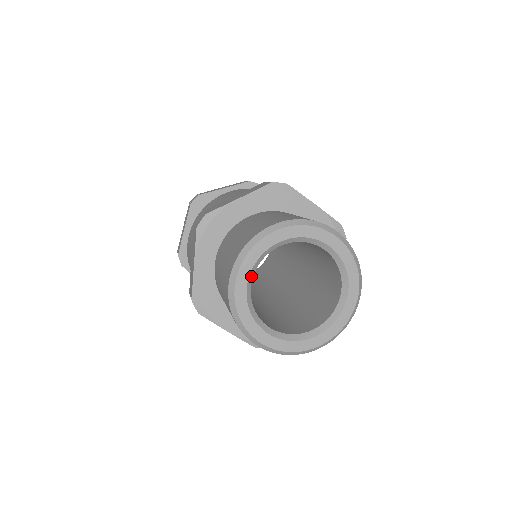
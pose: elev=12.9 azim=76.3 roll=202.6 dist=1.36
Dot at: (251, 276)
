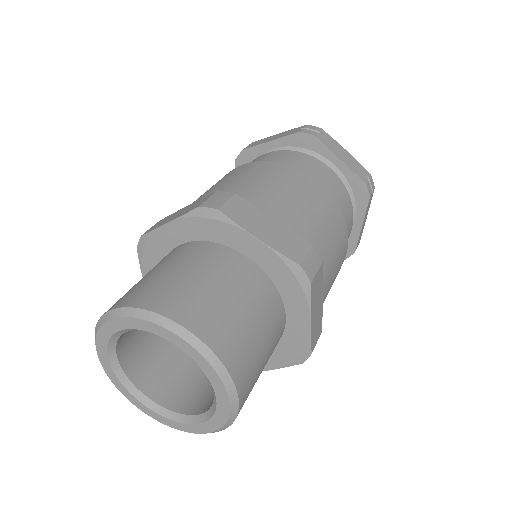
Dot at: (112, 352)
